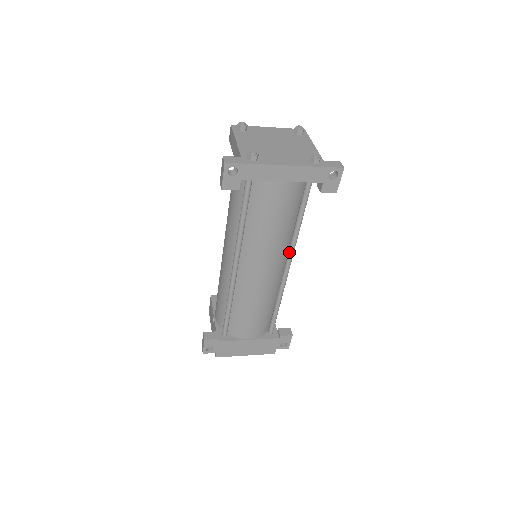
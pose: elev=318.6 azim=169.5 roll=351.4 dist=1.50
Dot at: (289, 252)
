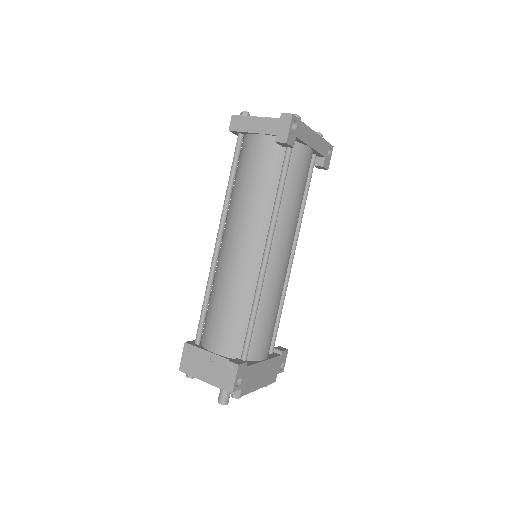
Dot at: (296, 236)
